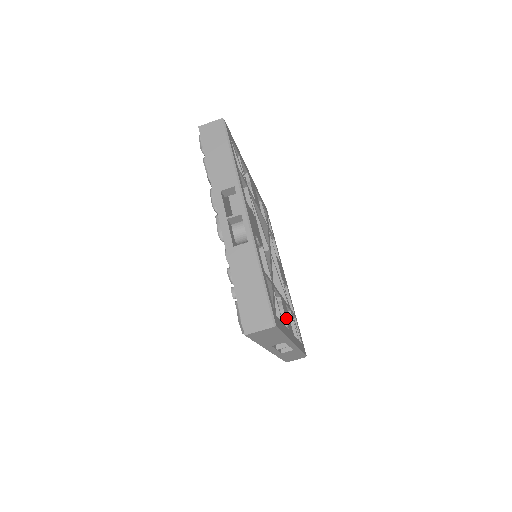
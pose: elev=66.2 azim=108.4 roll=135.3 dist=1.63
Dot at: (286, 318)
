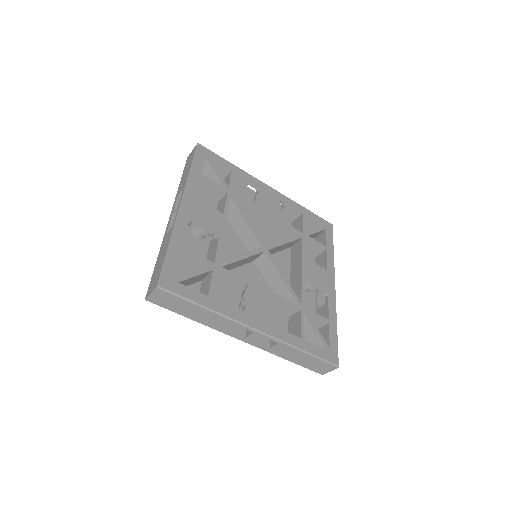
Dot at: (248, 303)
